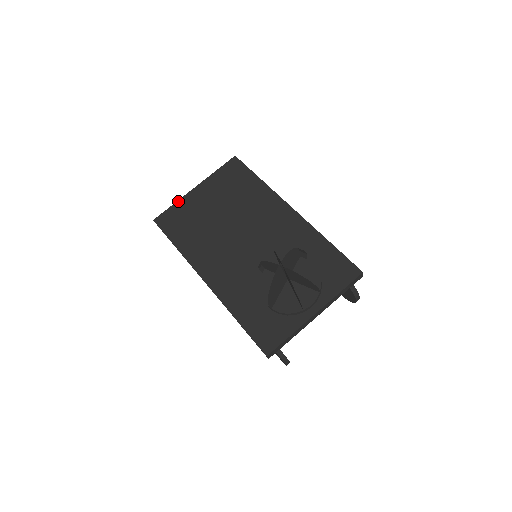
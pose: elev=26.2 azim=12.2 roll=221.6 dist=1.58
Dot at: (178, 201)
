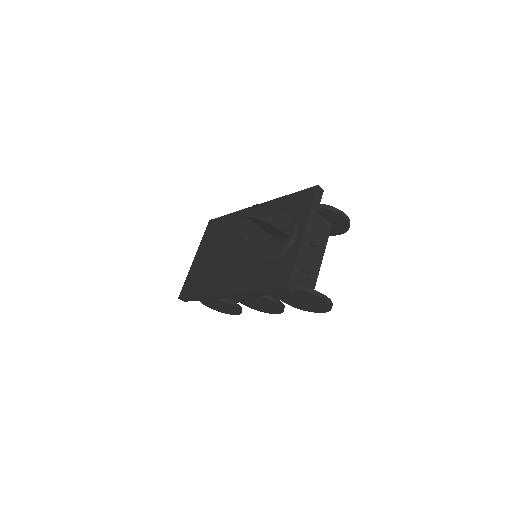
Dot at: (188, 274)
